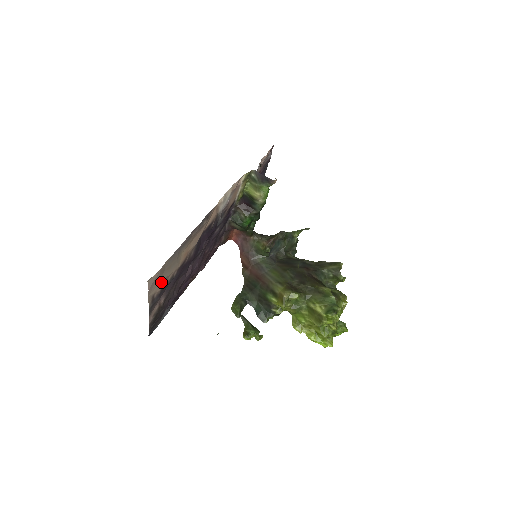
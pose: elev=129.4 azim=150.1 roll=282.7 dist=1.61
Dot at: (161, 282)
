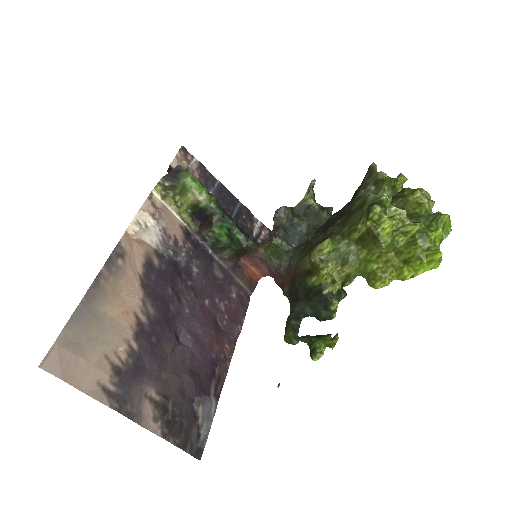
Dot at: (97, 364)
